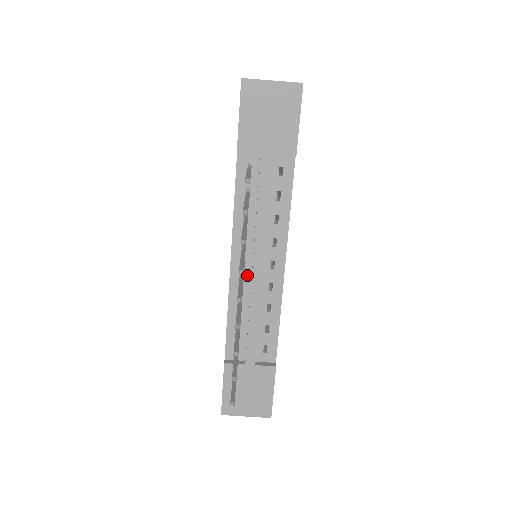
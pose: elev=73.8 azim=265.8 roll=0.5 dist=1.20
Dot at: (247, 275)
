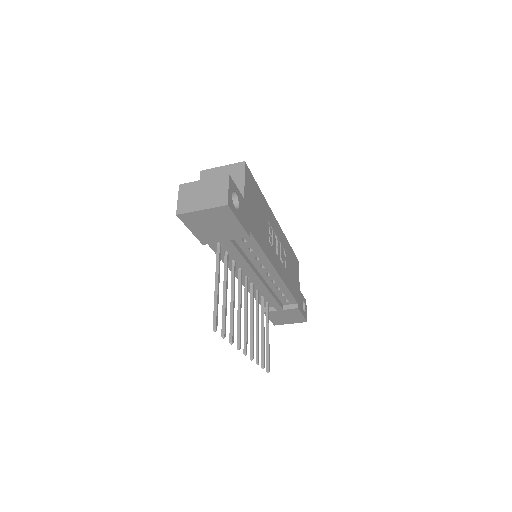
Dot at: occluded
